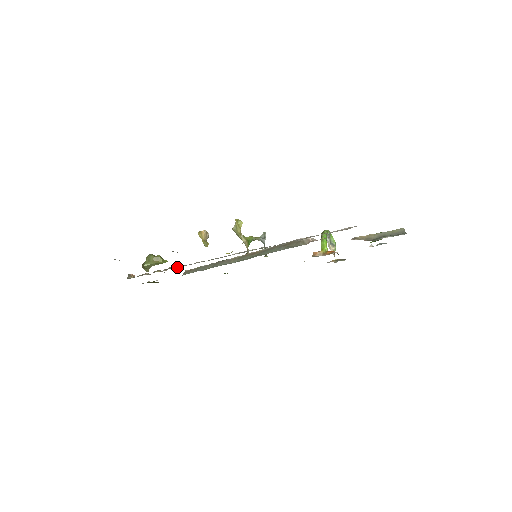
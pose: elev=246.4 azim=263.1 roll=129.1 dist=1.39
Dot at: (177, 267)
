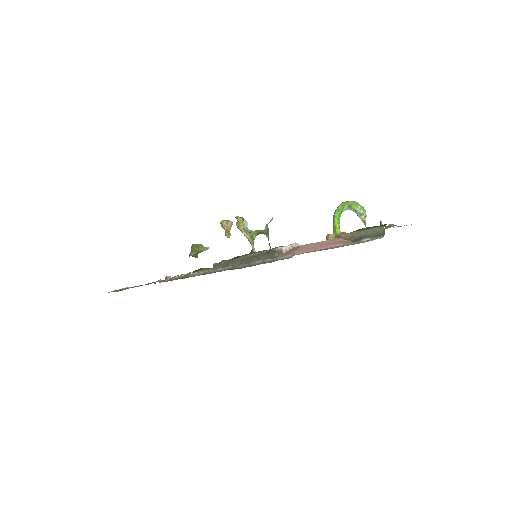
Dot at: (188, 276)
